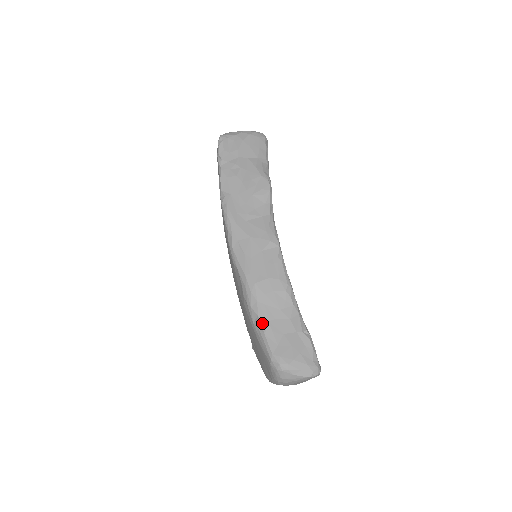
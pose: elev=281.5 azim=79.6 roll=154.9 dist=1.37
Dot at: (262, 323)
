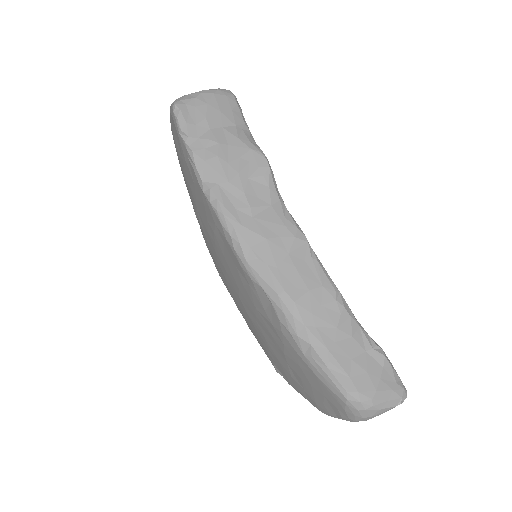
Dot at: (320, 353)
